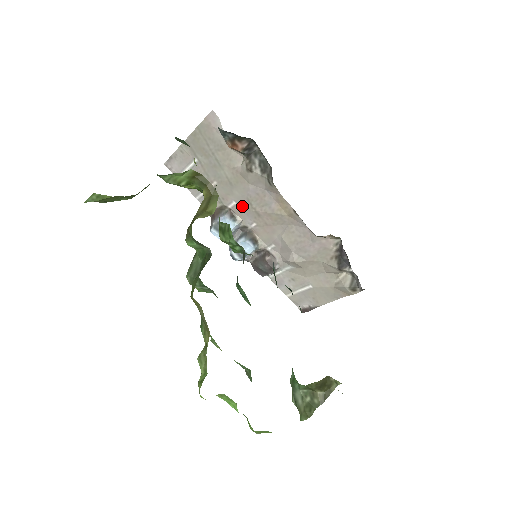
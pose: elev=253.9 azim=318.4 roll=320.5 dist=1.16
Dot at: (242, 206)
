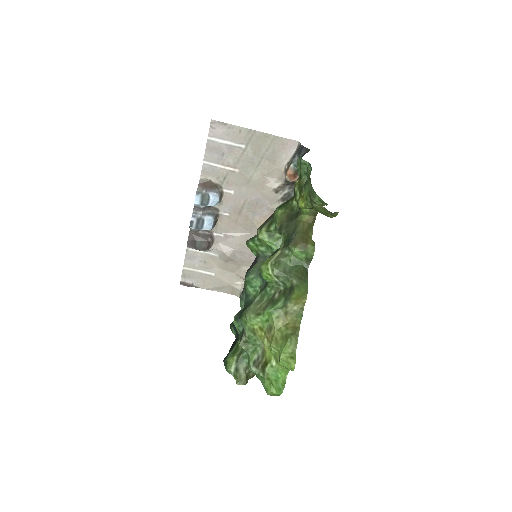
Dot at: (235, 199)
